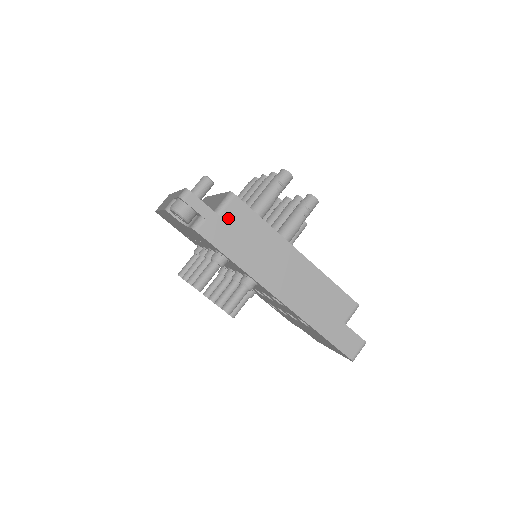
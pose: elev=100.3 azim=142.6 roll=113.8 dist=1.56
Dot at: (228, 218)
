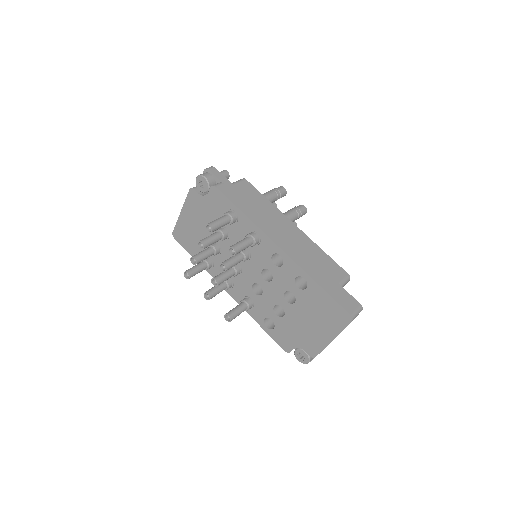
Dot at: (240, 188)
